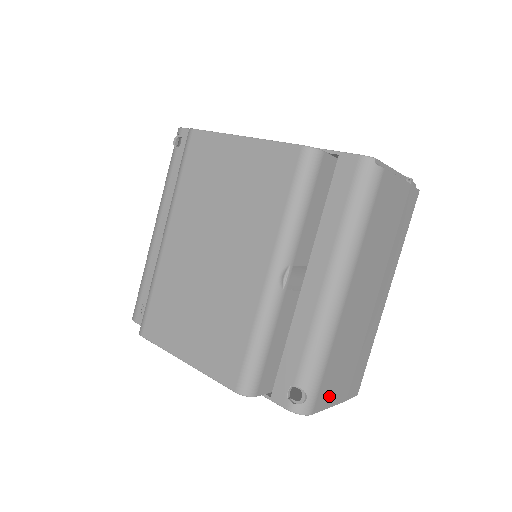
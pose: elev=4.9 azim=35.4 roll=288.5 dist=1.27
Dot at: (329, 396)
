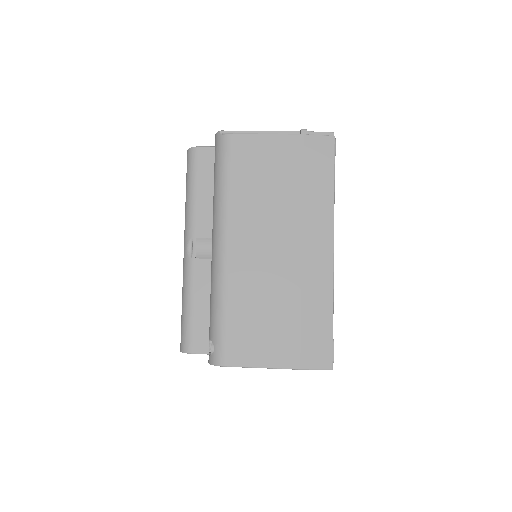
Dot at: (253, 353)
